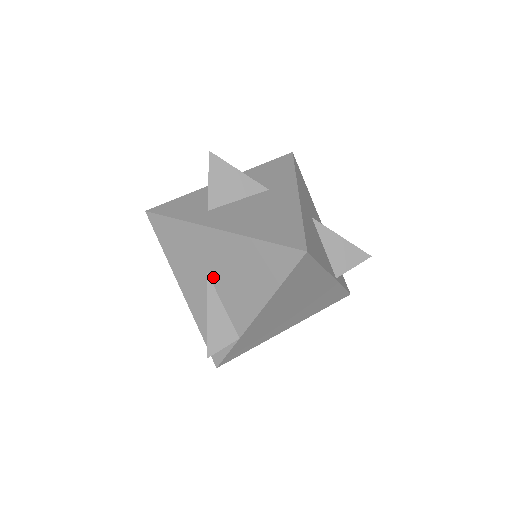
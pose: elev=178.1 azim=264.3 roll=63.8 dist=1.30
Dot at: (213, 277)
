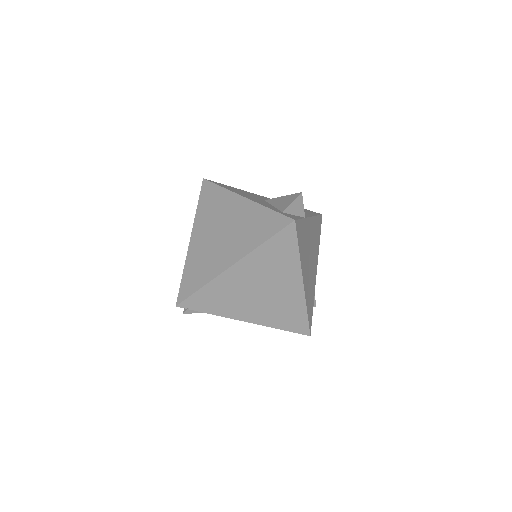
Dot at: occluded
